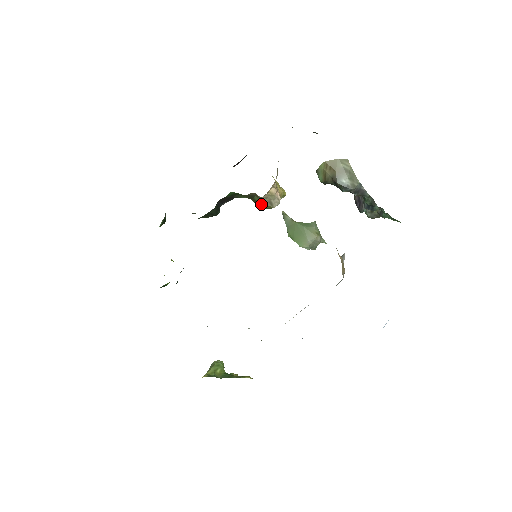
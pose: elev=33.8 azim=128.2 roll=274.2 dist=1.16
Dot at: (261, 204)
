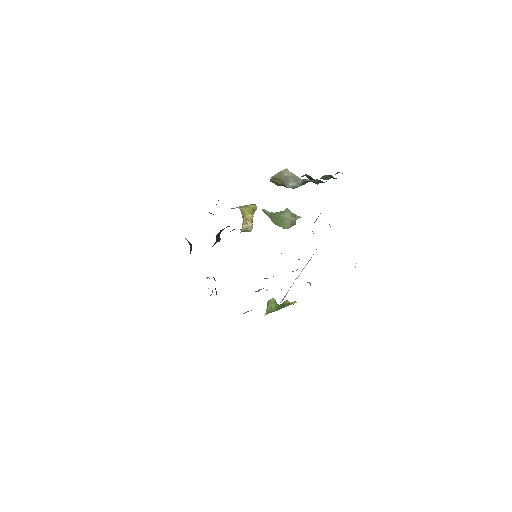
Dot at: occluded
